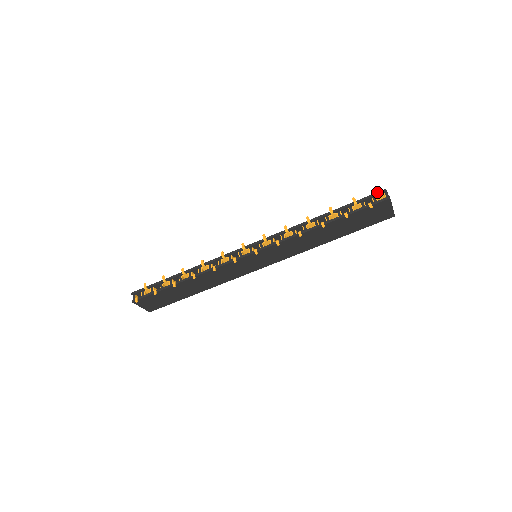
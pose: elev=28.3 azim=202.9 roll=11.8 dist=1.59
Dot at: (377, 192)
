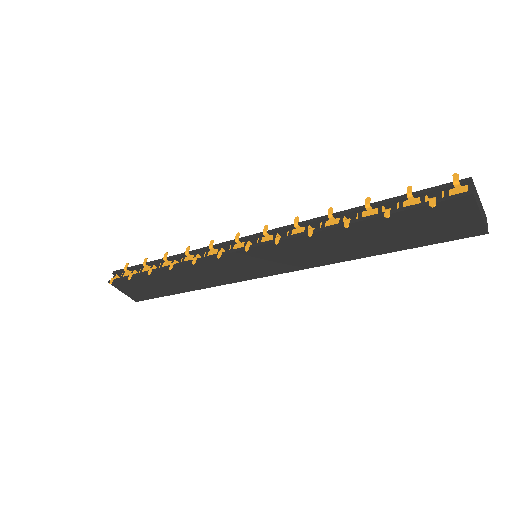
Dot at: occluded
